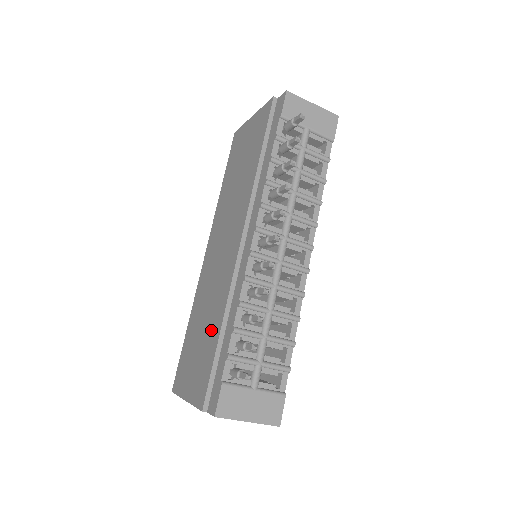
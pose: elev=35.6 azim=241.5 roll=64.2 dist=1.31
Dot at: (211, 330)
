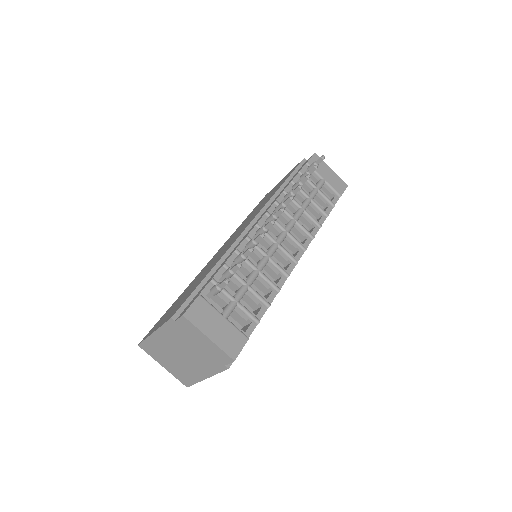
Dot at: (202, 277)
